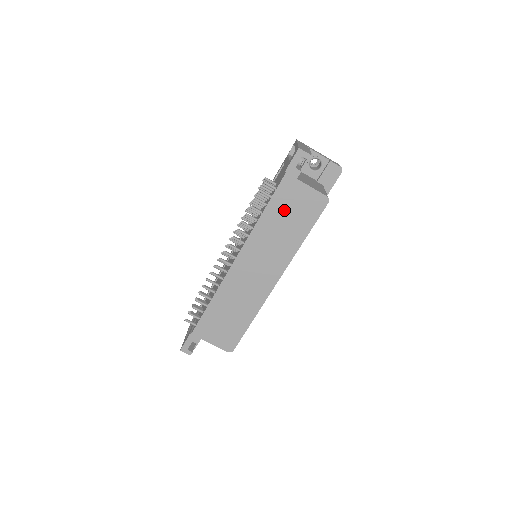
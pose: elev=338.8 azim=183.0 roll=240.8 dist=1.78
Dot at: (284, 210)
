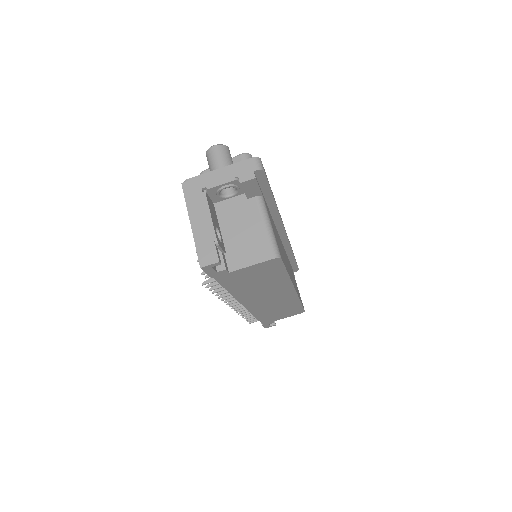
Dot at: (245, 282)
